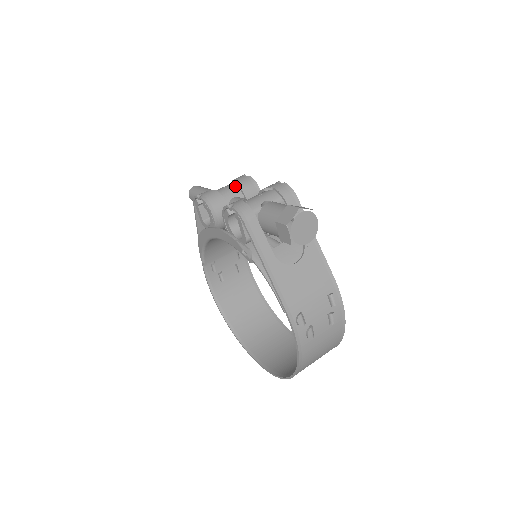
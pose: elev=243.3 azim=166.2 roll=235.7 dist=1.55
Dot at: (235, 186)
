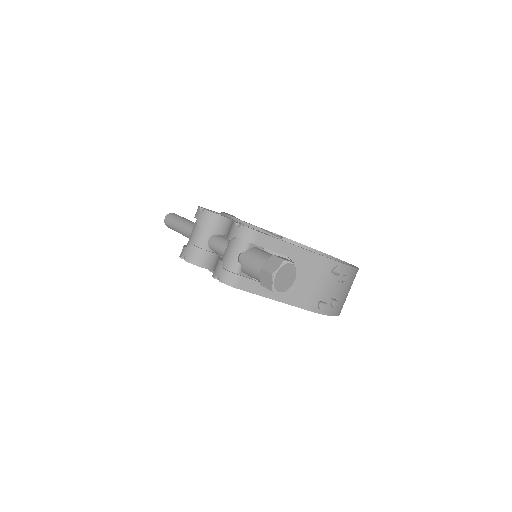
Dot at: (202, 228)
